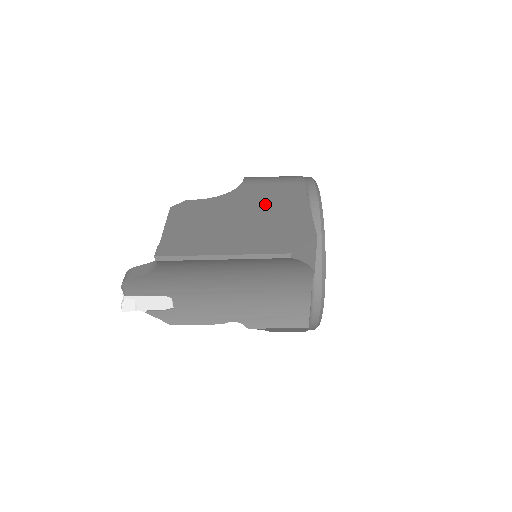
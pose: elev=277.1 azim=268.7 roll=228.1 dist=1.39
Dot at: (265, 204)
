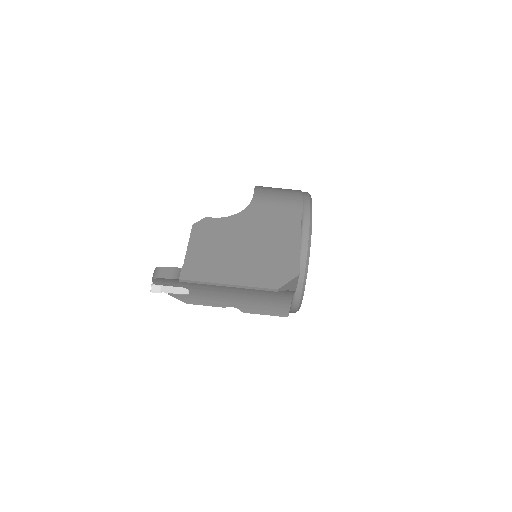
Dot at: (266, 231)
